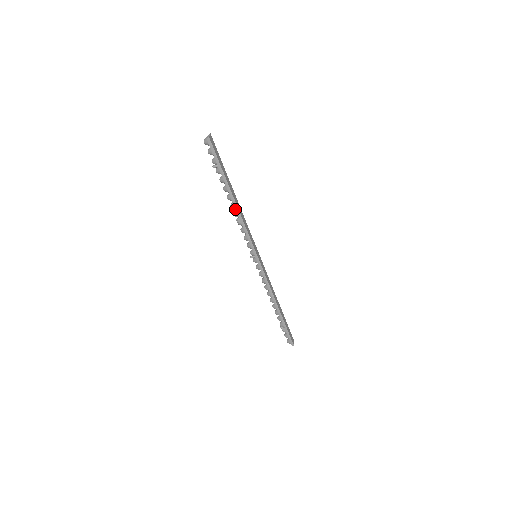
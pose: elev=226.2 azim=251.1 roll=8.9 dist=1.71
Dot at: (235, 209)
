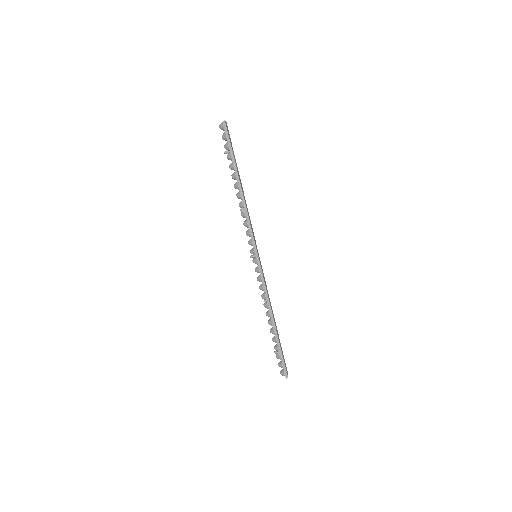
Dot at: (240, 198)
